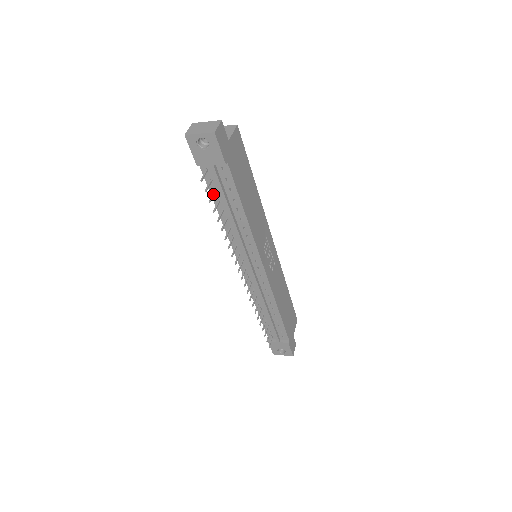
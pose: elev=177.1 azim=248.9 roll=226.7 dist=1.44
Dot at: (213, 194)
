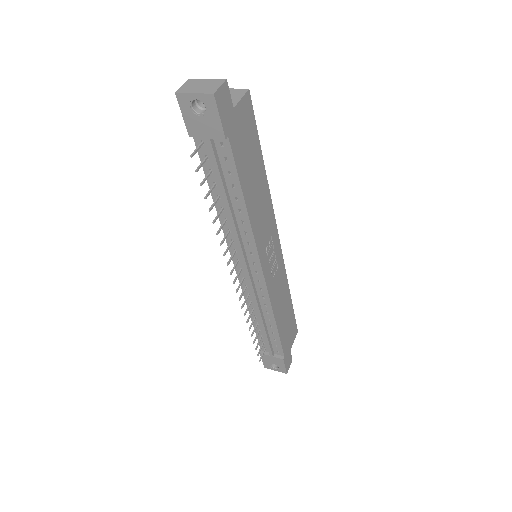
Dot at: (207, 175)
